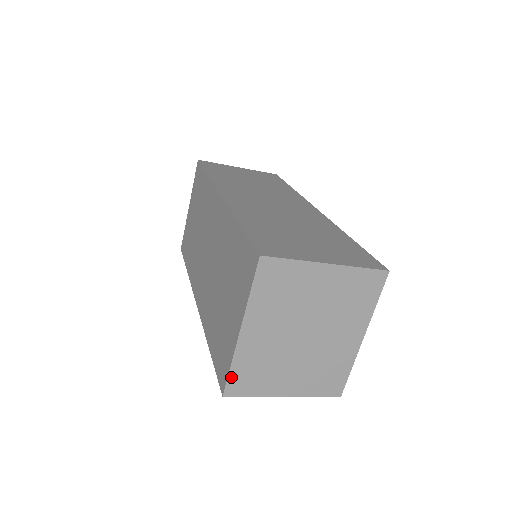
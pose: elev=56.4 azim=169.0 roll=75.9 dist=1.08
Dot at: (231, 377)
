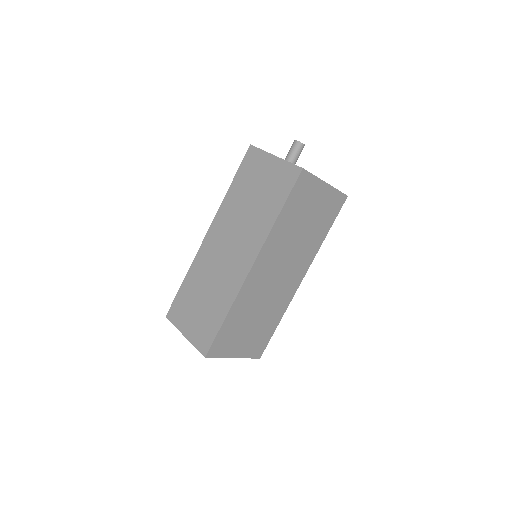
Dot at: occluded
